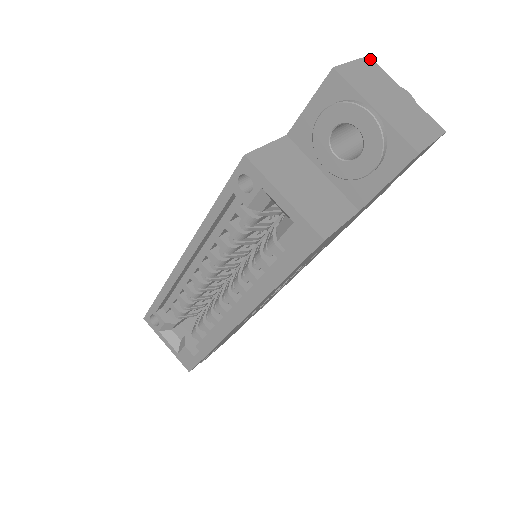
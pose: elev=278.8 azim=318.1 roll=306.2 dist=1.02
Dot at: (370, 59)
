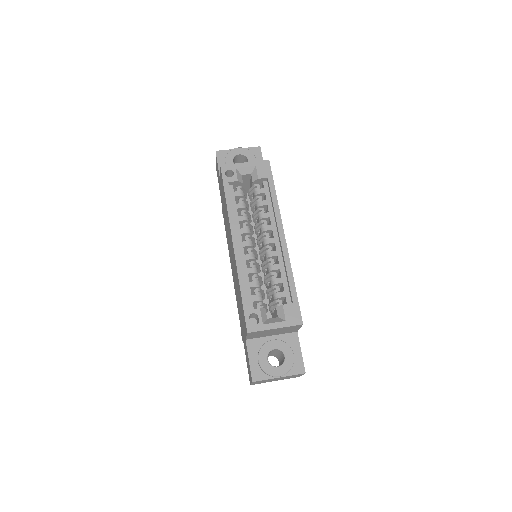
Dot at: occluded
